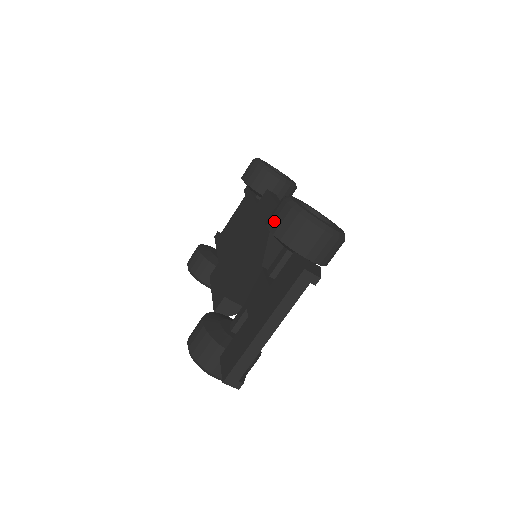
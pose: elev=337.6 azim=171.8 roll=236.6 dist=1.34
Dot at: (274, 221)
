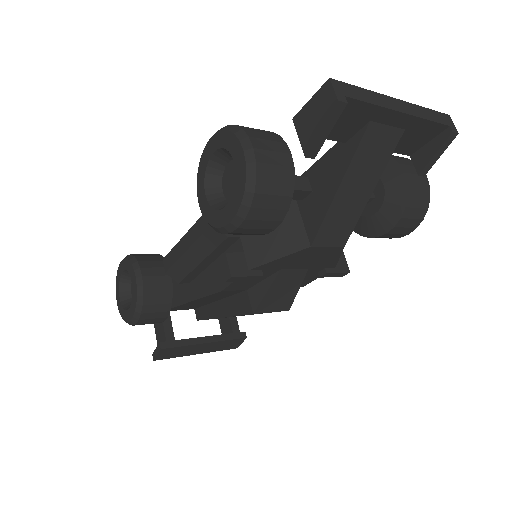
Dot at: occluded
